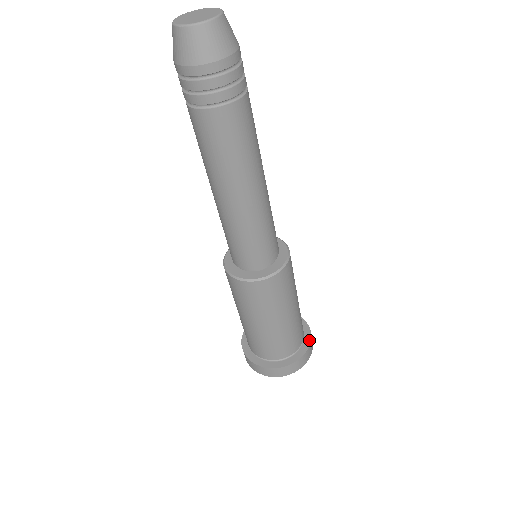
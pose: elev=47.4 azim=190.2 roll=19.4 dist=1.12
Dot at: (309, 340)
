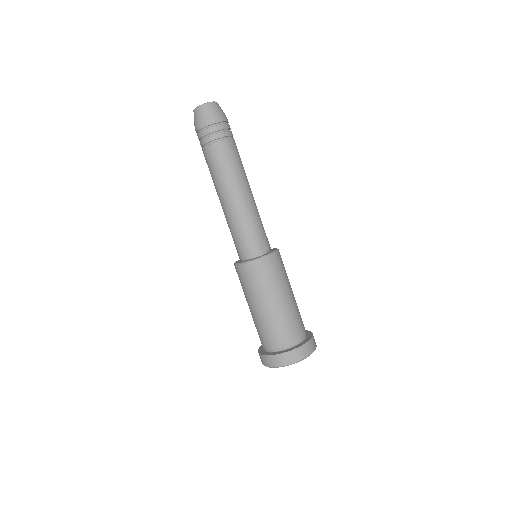
Dot at: occluded
